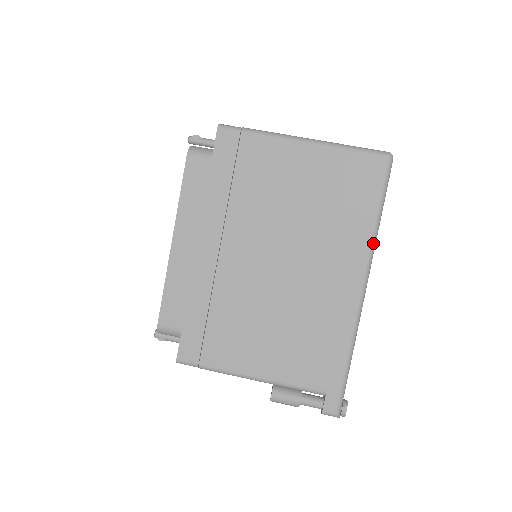
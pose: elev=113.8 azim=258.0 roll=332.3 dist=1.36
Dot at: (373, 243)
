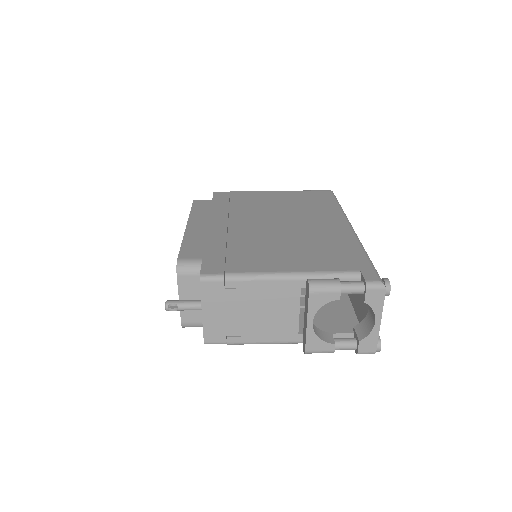
Dot at: (343, 212)
